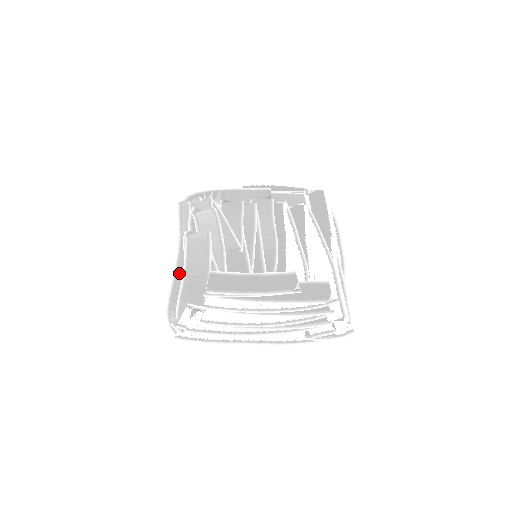
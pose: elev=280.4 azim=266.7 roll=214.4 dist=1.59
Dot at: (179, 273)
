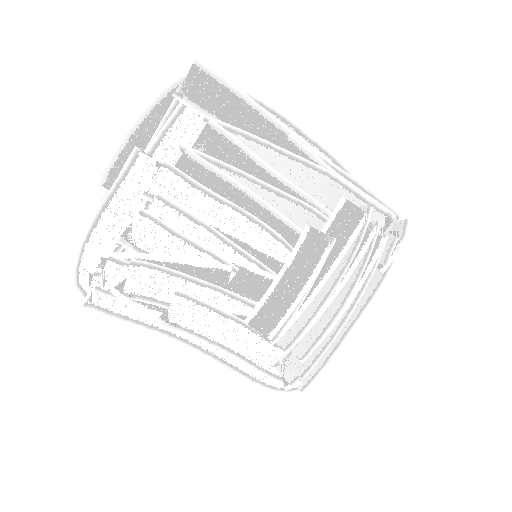
Dot at: (225, 358)
